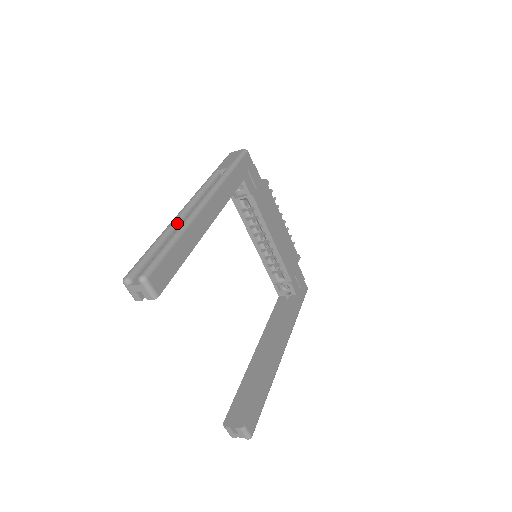
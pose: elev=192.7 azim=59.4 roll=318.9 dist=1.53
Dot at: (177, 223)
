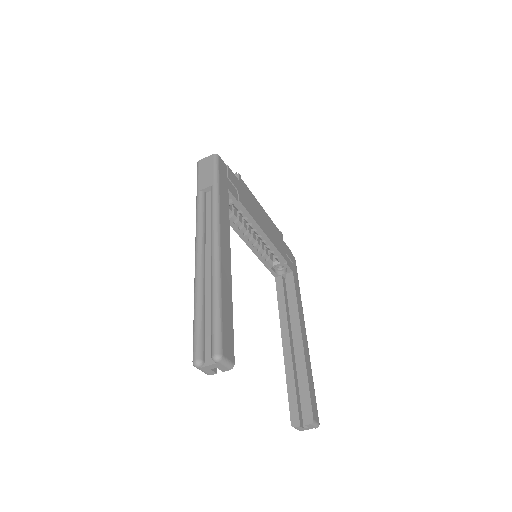
Dot at: (203, 273)
